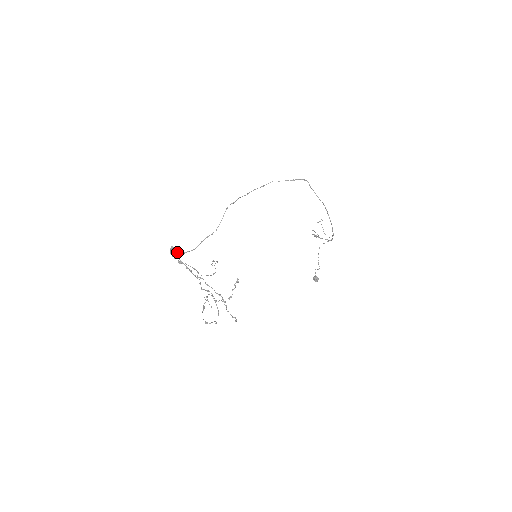
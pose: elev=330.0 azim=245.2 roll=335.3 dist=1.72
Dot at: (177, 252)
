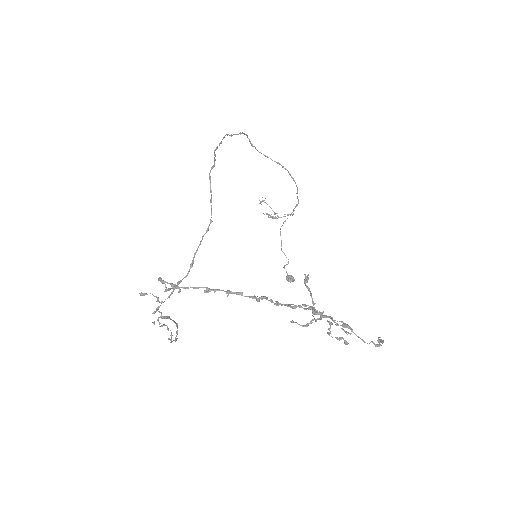
Dot at: (167, 289)
